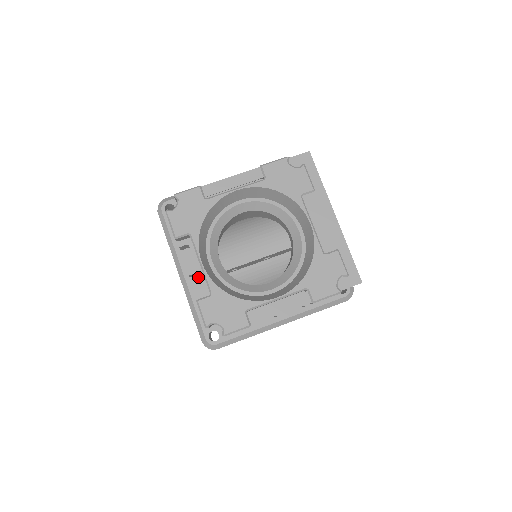
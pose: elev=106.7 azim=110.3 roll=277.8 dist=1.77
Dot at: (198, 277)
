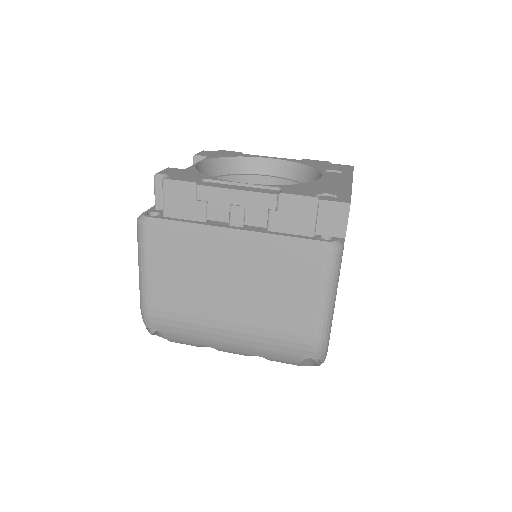
Dot at: occluded
